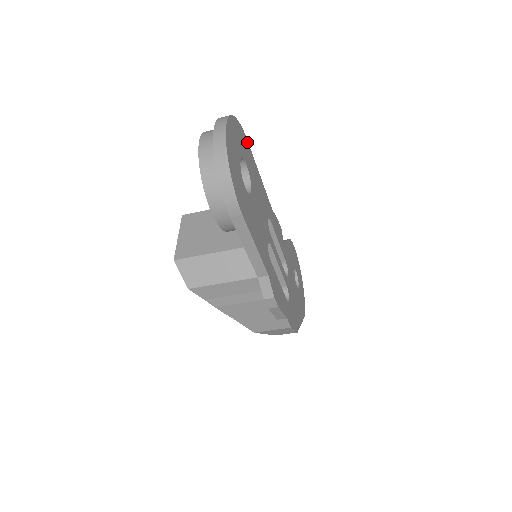
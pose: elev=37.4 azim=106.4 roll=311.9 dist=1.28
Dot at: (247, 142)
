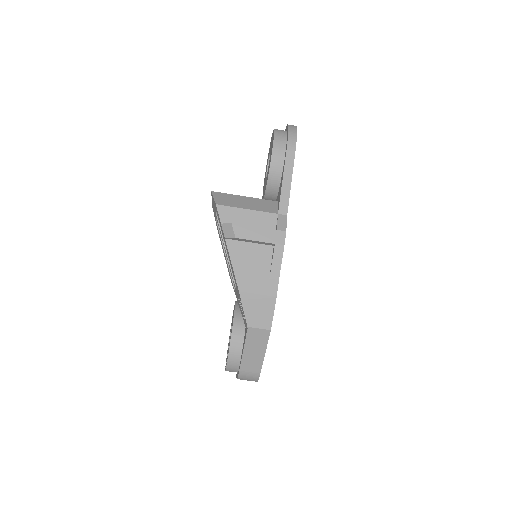
Dot at: occluded
